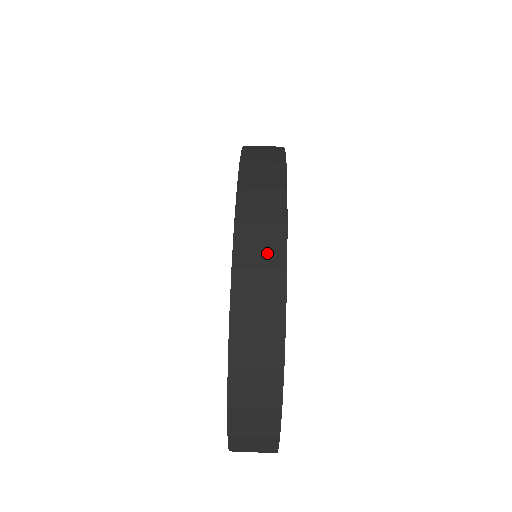
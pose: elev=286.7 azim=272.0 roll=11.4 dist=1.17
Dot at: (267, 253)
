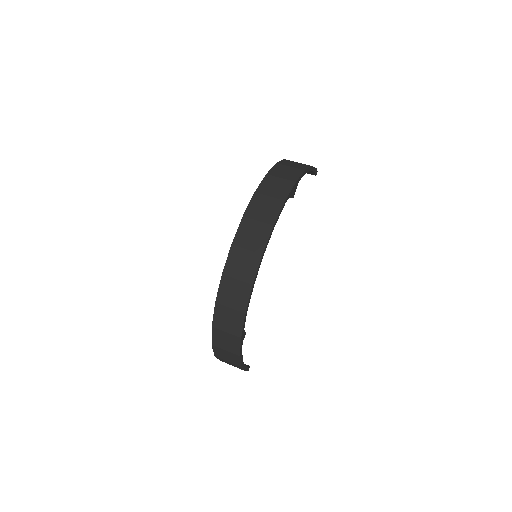
Dot at: (244, 271)
